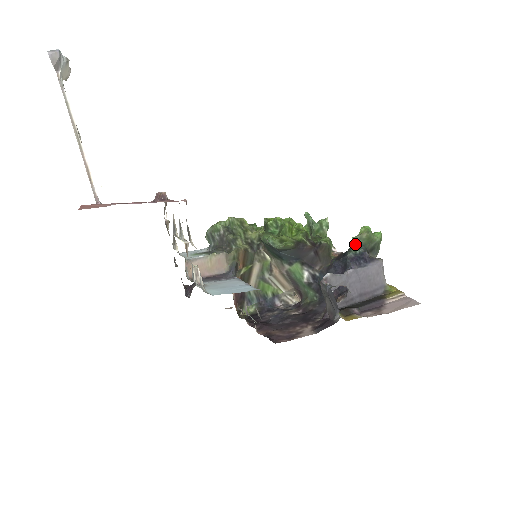
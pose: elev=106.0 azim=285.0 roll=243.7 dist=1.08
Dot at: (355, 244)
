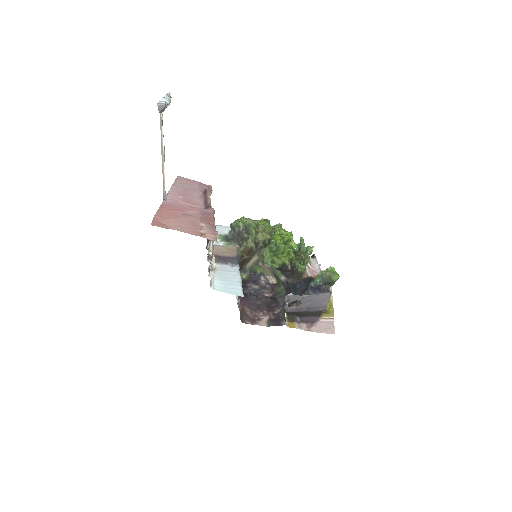
Dot at: (319, 277)
